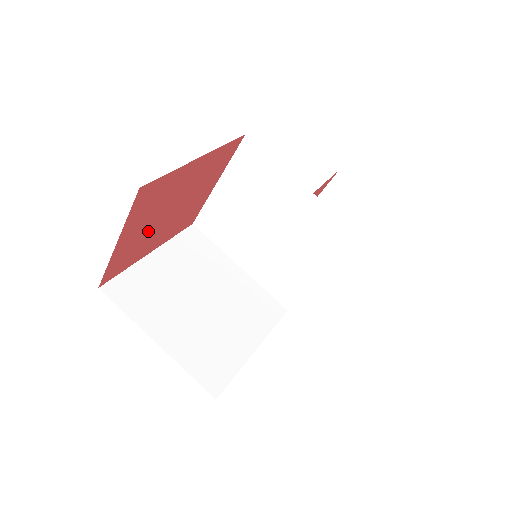
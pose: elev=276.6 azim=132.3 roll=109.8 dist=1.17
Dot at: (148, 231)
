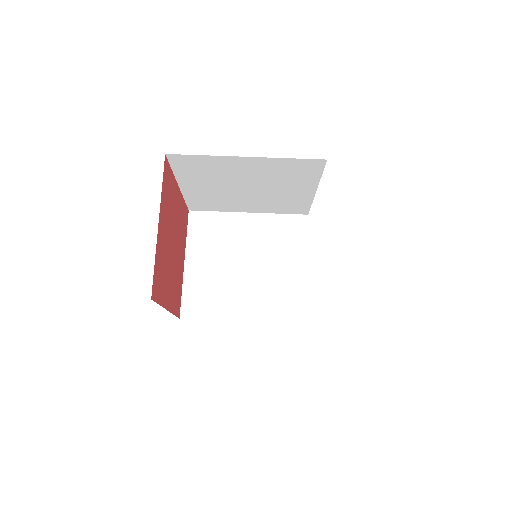
Dot at: (166, 252)
